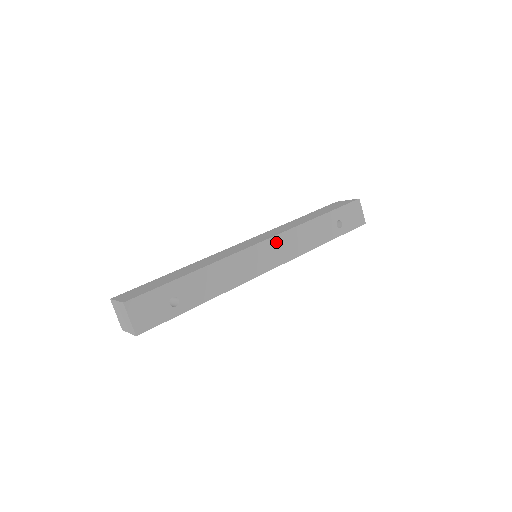
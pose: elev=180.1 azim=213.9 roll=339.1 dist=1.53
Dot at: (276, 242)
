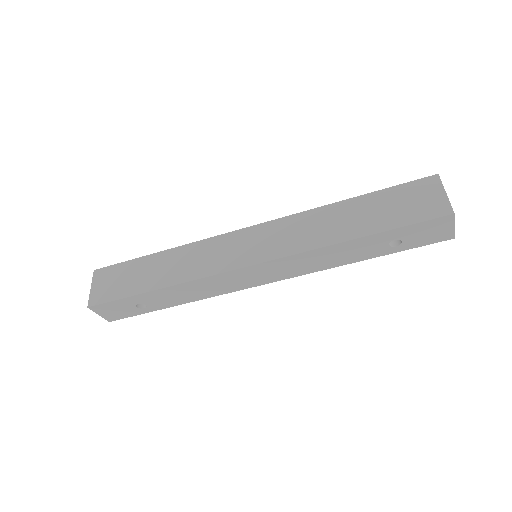
Dot at: (273, 265)
